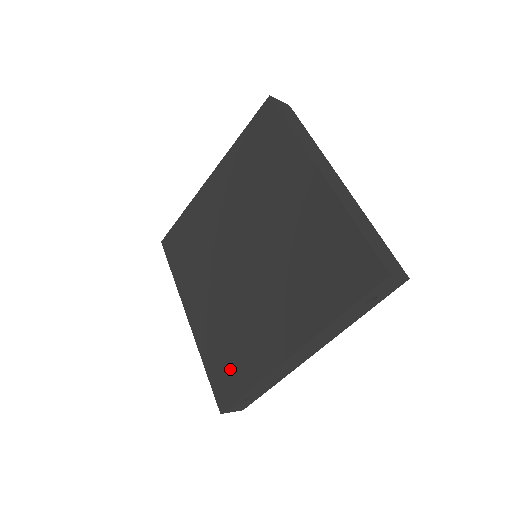
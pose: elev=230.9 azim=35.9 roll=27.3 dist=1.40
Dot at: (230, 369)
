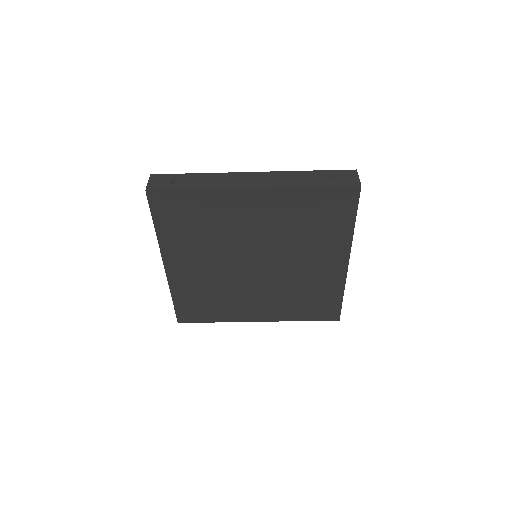
Dot at: (201, 309)
